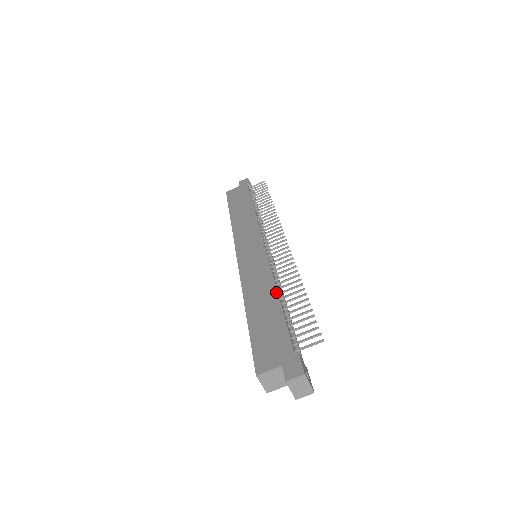
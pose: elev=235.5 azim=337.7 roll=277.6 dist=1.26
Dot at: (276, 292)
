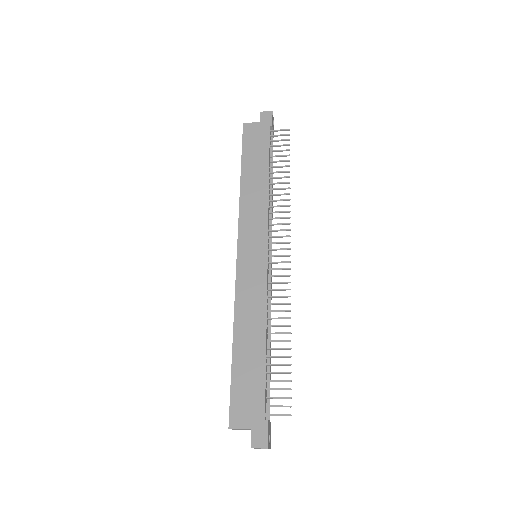
Dot at: (265, 334)
